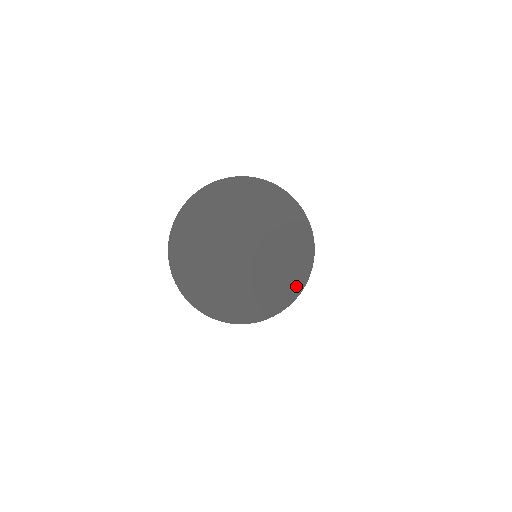
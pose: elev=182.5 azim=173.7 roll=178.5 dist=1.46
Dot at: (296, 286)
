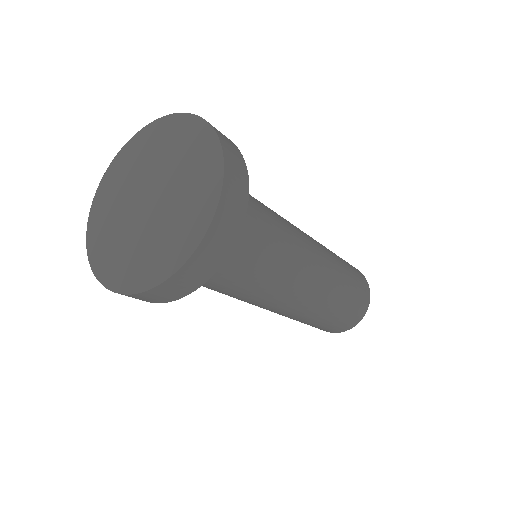
Dot at: (198, 230)
